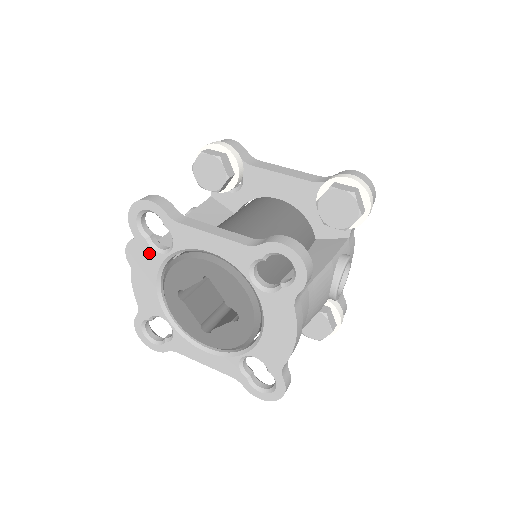
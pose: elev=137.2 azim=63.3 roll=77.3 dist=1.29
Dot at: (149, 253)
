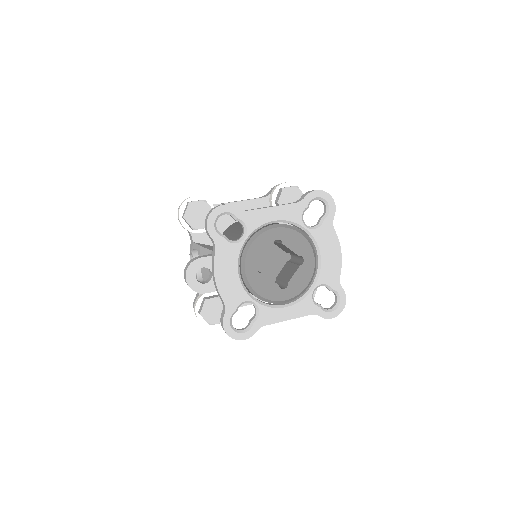
Dot at: (228, 248)
